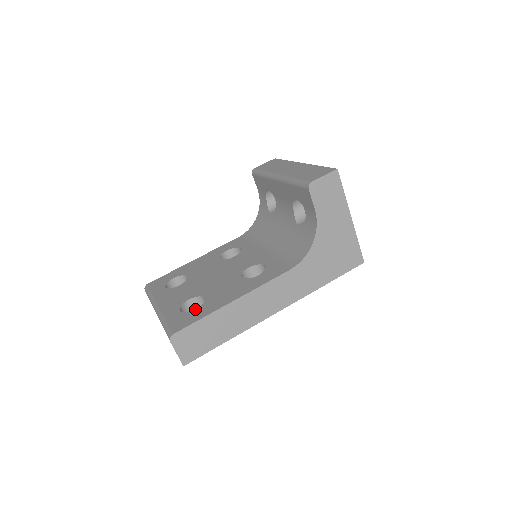
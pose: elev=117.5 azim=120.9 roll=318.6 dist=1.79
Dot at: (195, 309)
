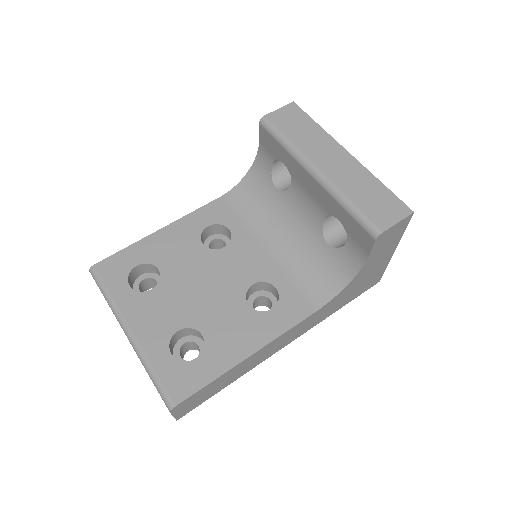
Dot at: (195, 358)
